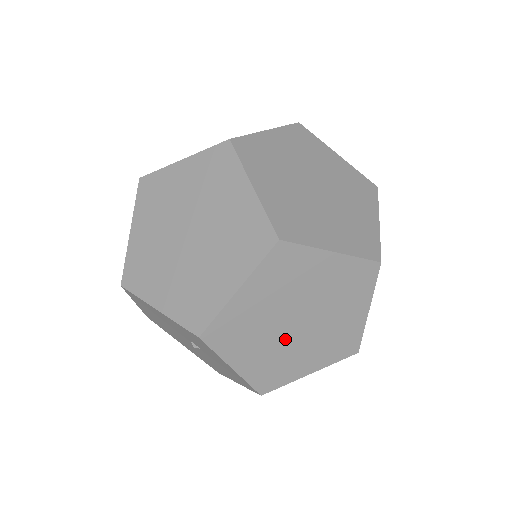
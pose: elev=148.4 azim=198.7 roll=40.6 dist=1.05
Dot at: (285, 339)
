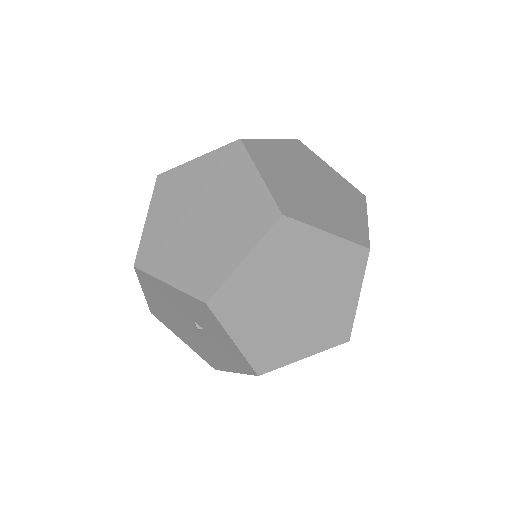
Dot at: (283, 316)
